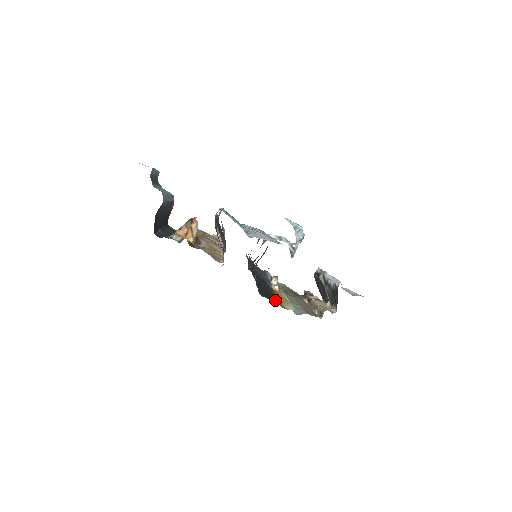
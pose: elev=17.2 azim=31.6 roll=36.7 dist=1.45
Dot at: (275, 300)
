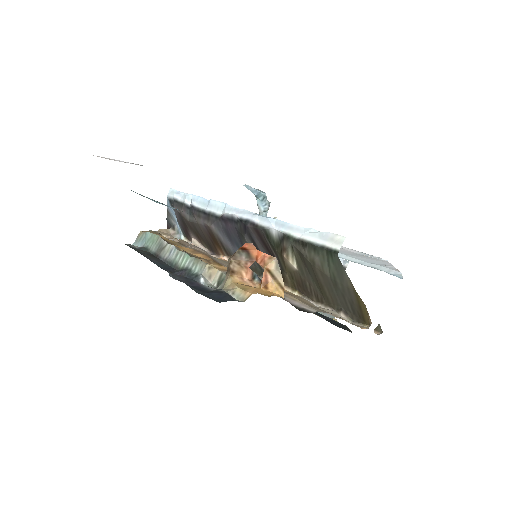
Dot at: (344, 325)
